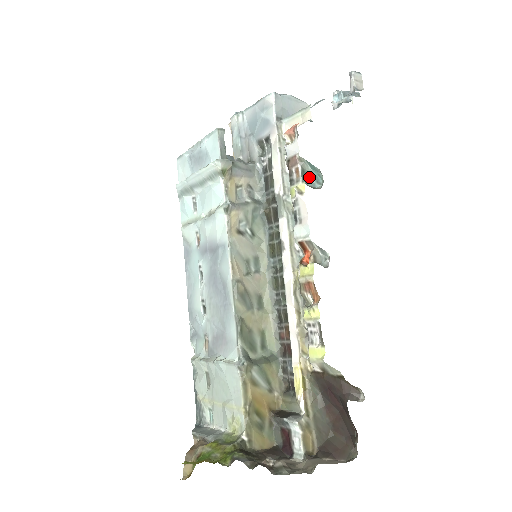
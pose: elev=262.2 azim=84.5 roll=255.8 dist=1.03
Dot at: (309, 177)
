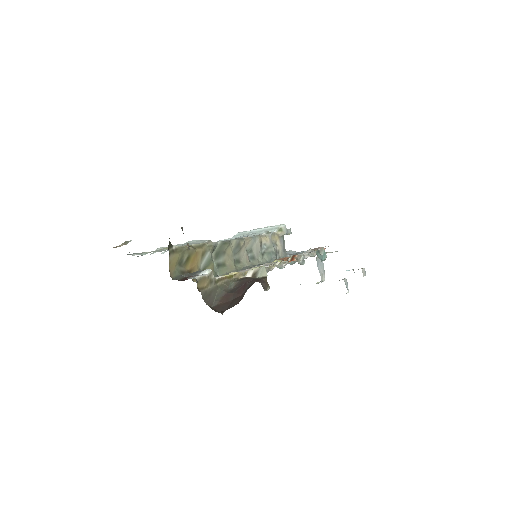
Dot at: (319, 255)
